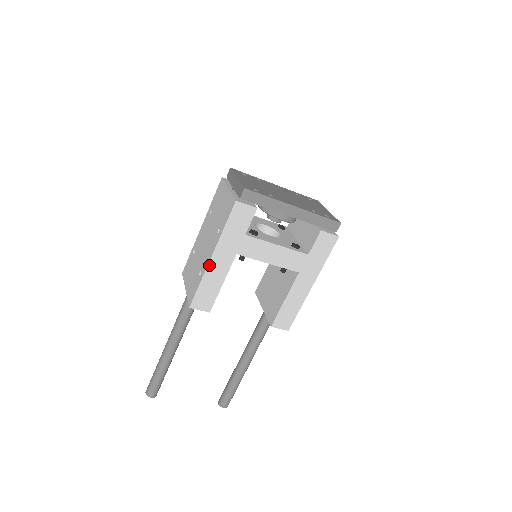
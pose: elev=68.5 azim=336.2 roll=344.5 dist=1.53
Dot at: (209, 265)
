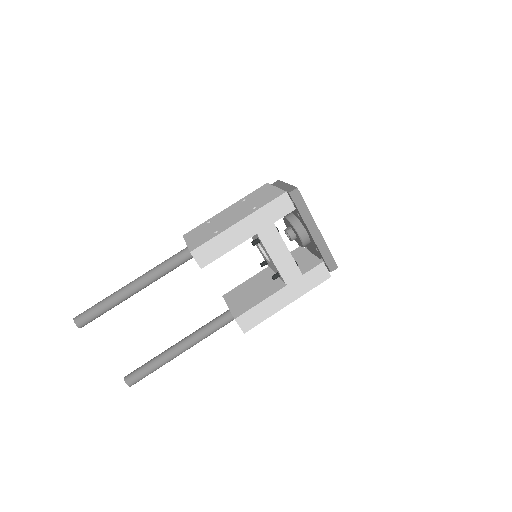
Dot at: (232, 227)
